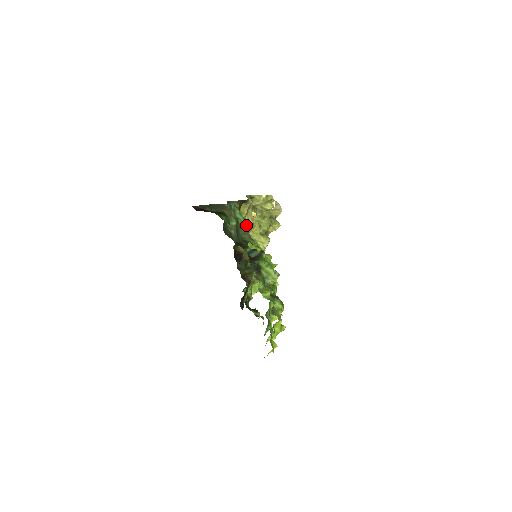
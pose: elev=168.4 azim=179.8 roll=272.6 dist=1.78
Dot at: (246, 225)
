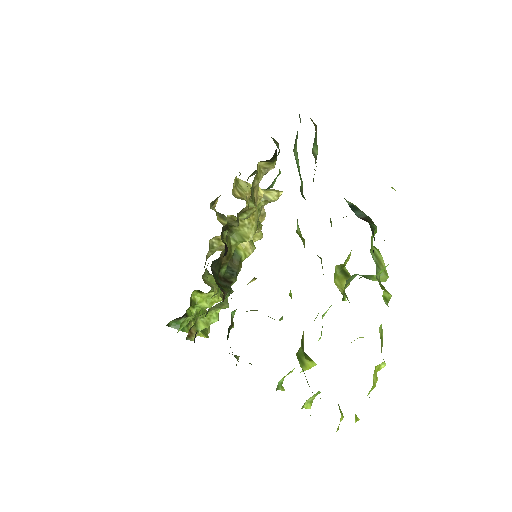
Dot at: (254, 200)
